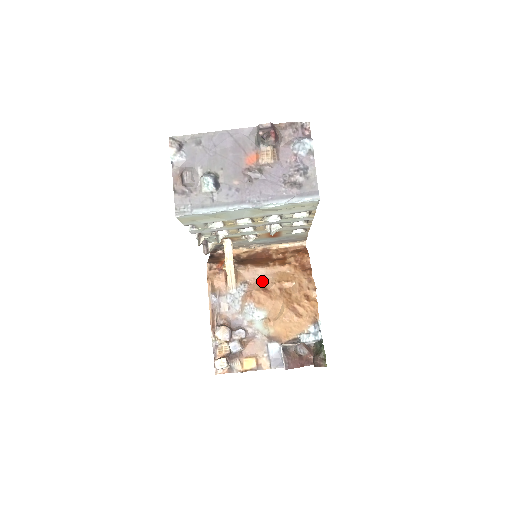
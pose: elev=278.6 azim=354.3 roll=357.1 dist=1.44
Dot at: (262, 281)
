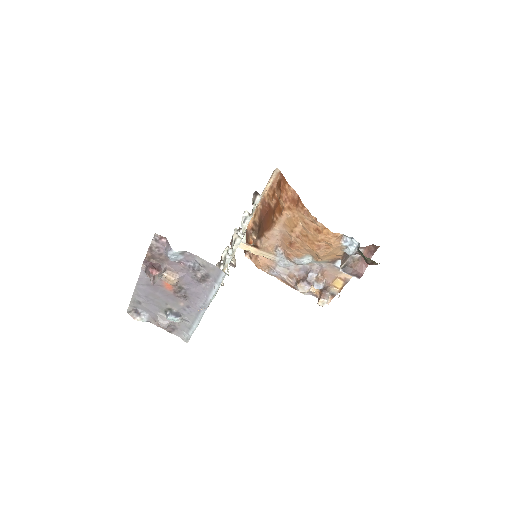
Dot at: (283, 238)
